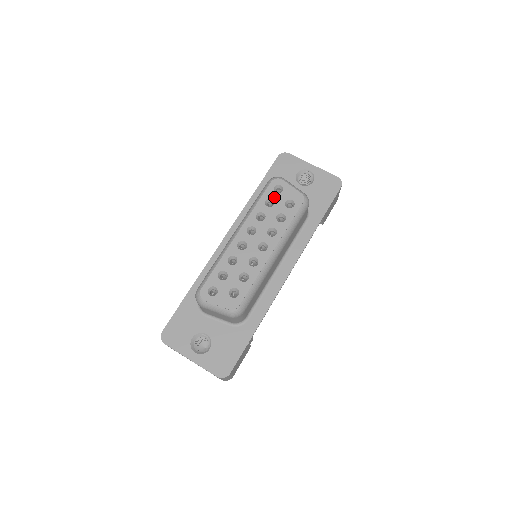
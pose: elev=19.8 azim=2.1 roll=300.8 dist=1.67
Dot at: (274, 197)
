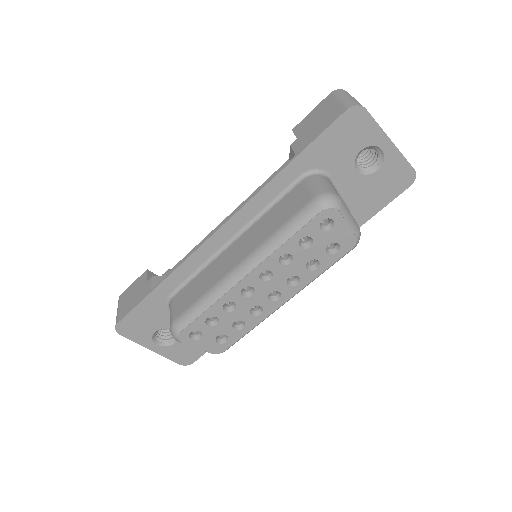
Dot at: (315, 236)
